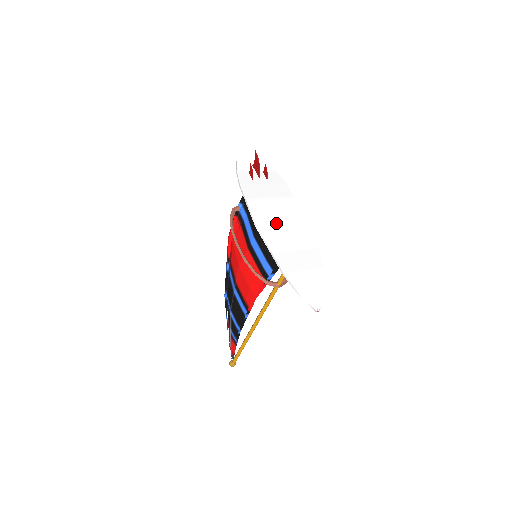
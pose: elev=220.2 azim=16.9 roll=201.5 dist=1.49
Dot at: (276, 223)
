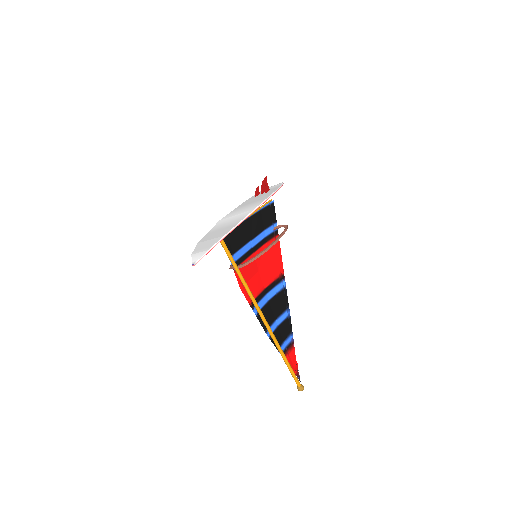
Dot at: (232, 216)
